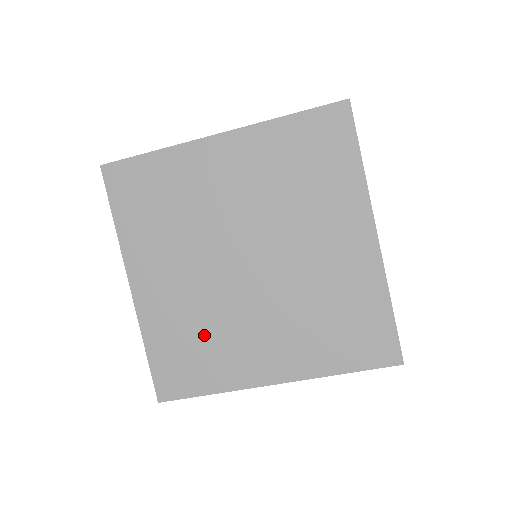
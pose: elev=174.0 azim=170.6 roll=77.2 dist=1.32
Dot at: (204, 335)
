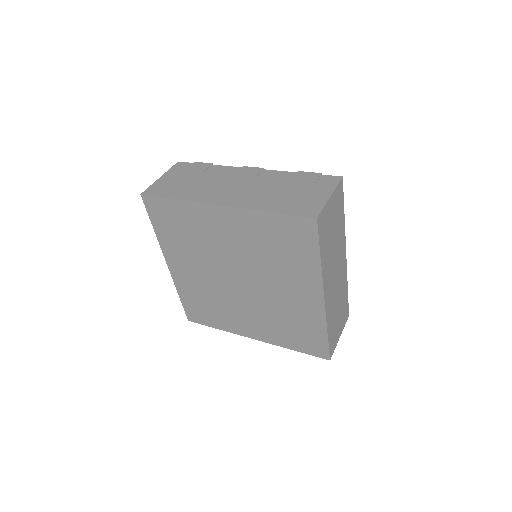
Dot at: (213, 303)
